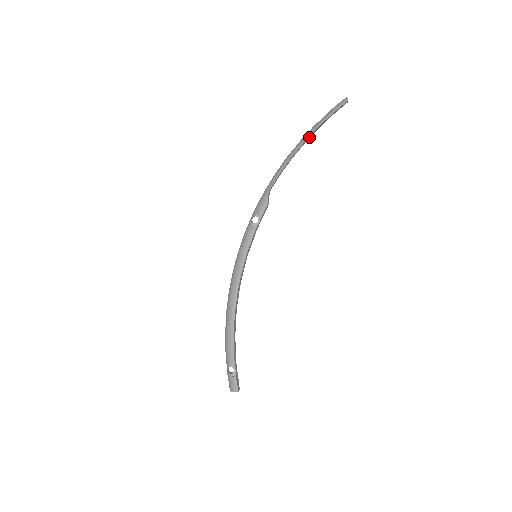
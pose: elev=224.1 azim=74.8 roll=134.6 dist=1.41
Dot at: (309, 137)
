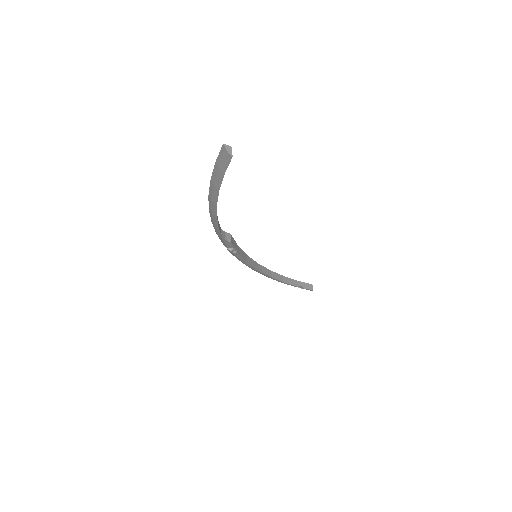
Dot at: (217, 194)
